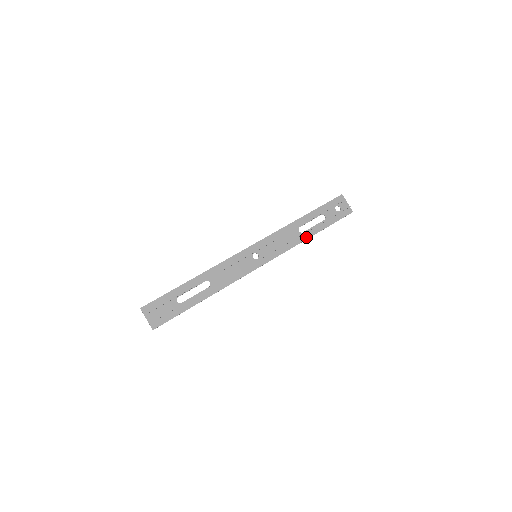
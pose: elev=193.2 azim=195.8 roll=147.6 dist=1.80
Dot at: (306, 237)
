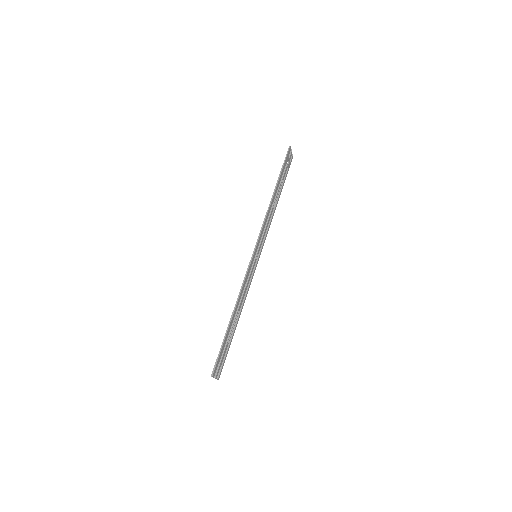
Dot at: (275, 209)
